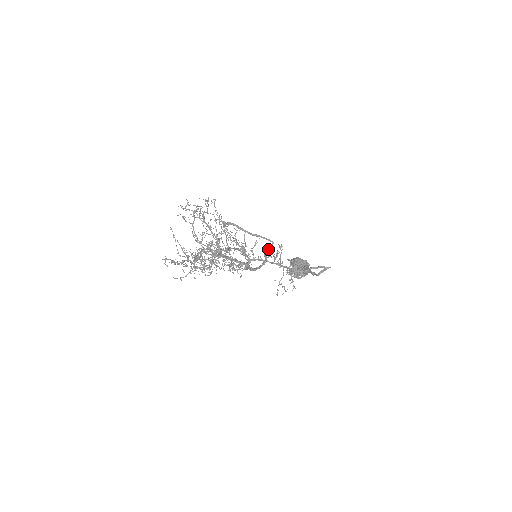
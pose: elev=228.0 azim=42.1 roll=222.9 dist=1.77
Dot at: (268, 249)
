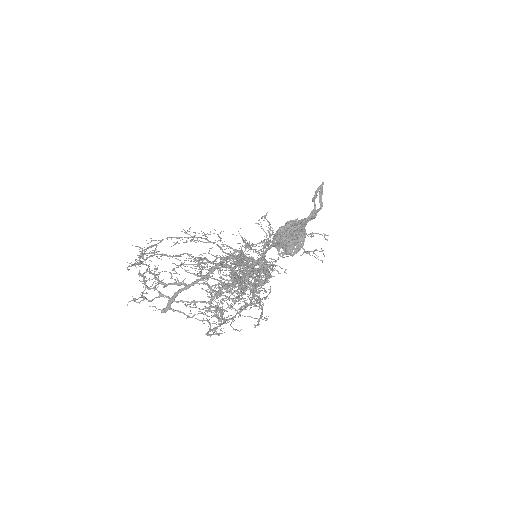
Dot at: (251, 245)
